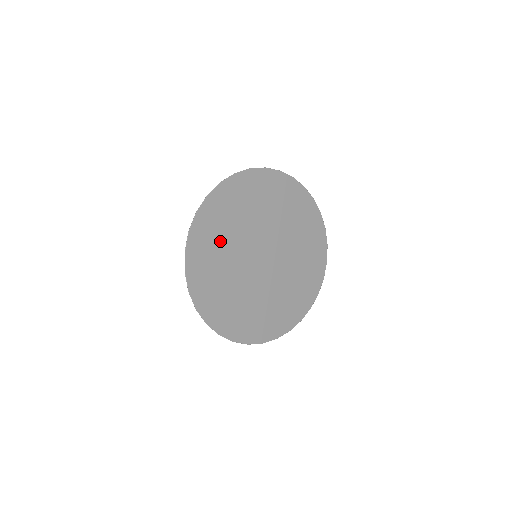
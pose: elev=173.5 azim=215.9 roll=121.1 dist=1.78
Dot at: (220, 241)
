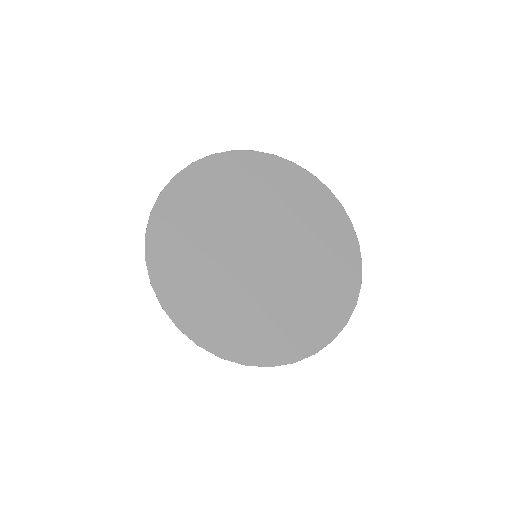
Dot at: (195, 269)
